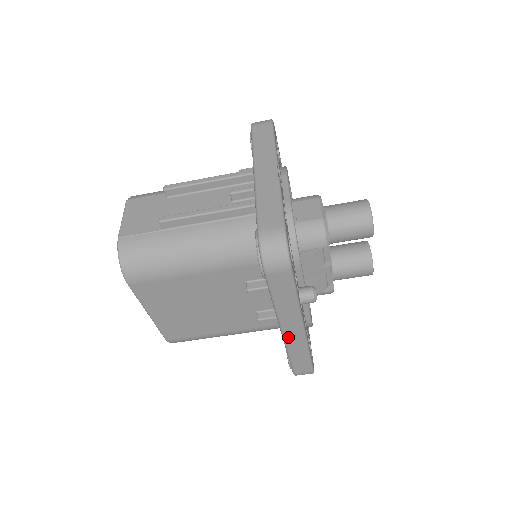
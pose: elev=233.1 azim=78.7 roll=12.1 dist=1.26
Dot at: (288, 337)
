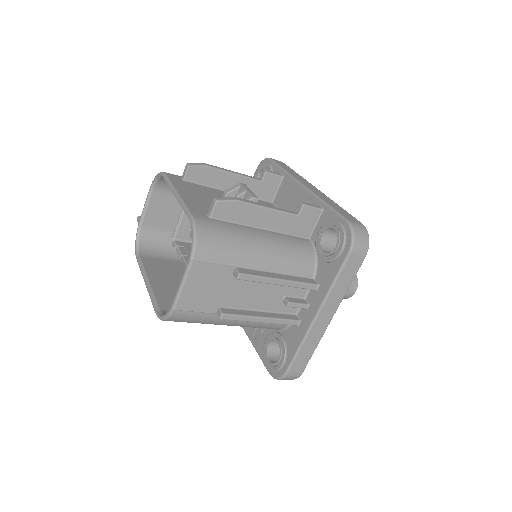
Dot at: occluded
